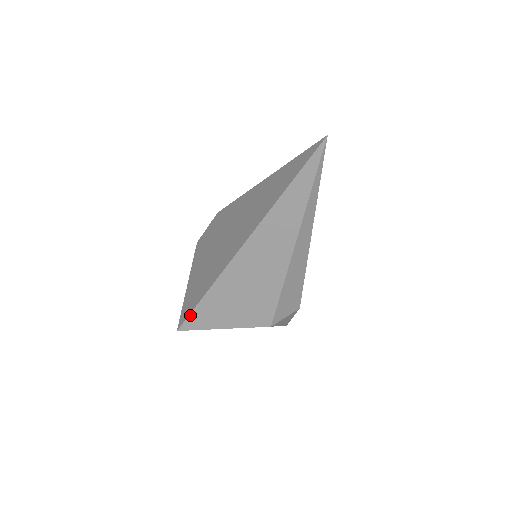
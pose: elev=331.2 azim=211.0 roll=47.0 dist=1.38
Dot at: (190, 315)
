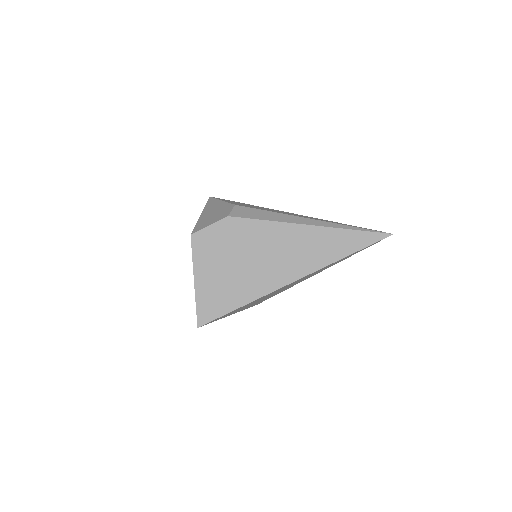
Dot at: occluded
